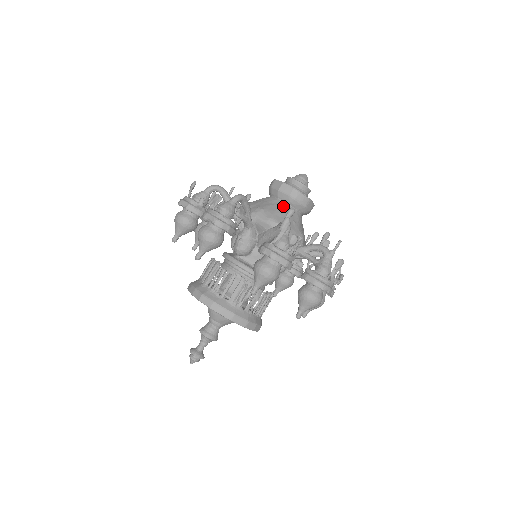
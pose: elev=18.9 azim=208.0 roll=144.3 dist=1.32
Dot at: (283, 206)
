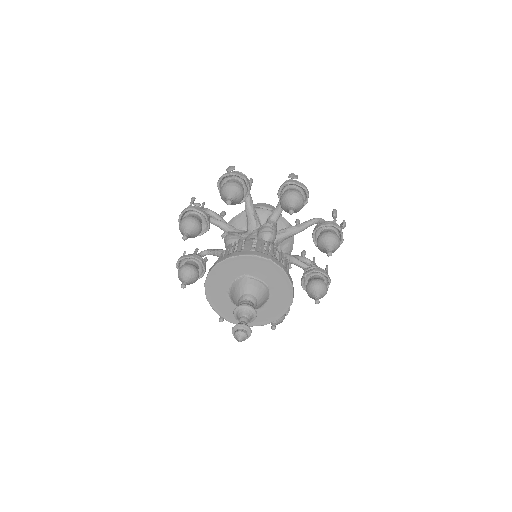
Dot at: occluded
